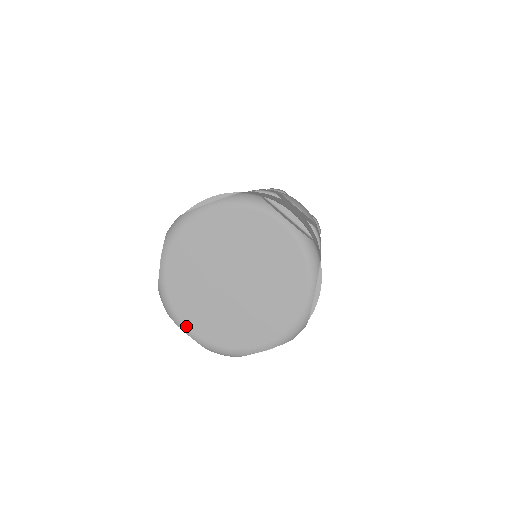
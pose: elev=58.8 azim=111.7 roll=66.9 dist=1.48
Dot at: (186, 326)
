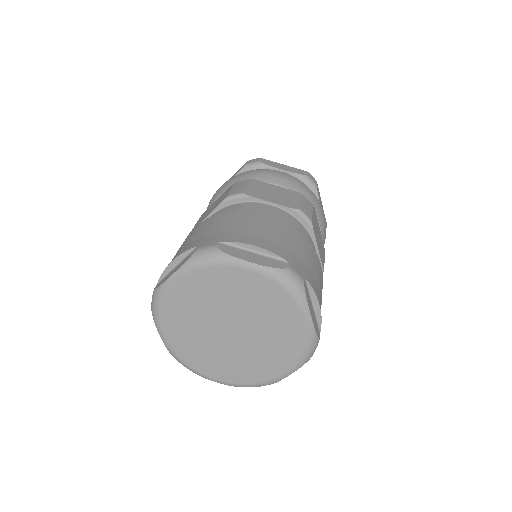
Dot at: (163, 332)
